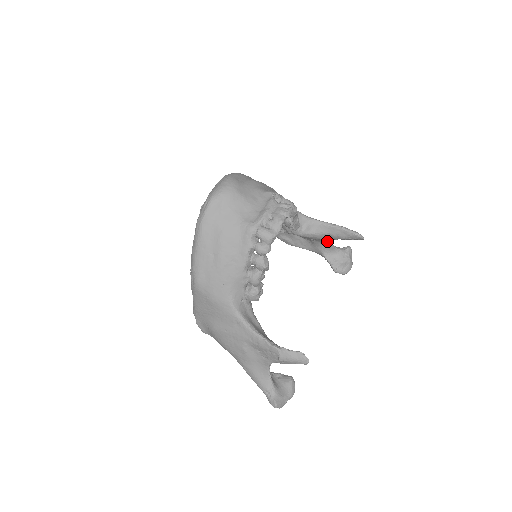
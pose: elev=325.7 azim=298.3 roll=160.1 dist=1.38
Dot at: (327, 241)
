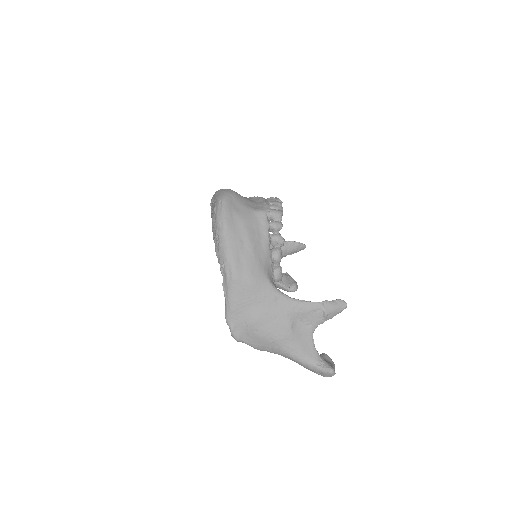
Dot at: occluded
